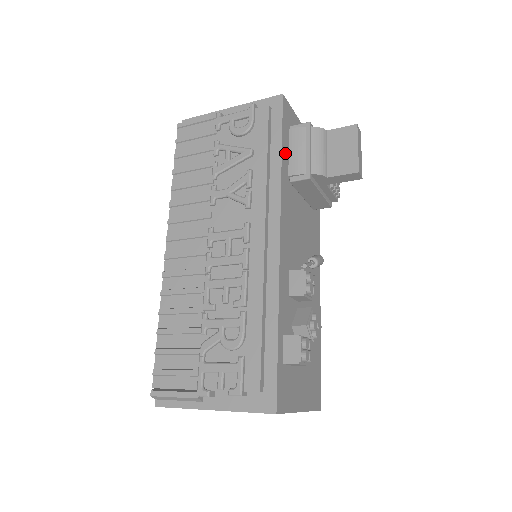
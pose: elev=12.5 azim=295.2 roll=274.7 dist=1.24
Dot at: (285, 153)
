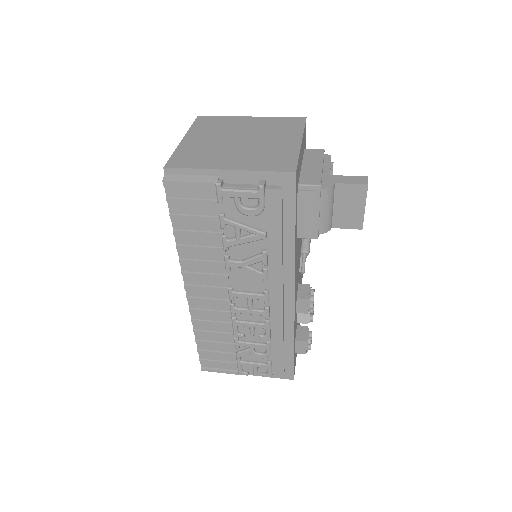
Dot at: (296, 224)
